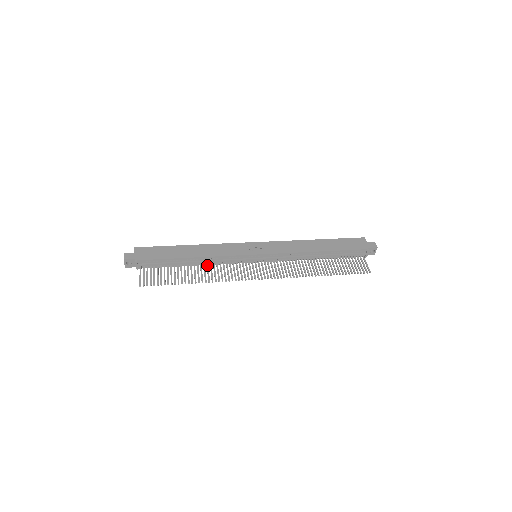
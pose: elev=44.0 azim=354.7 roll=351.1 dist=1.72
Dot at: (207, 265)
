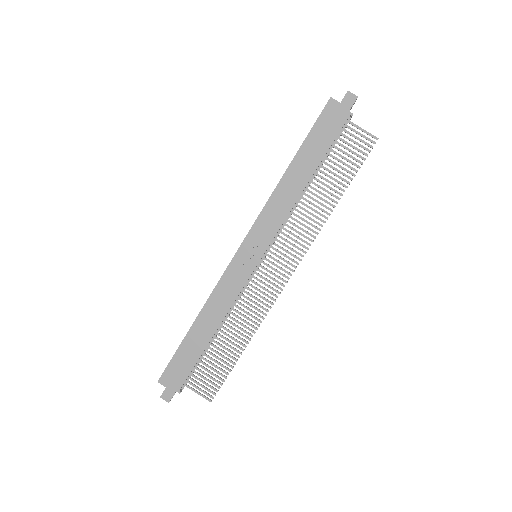
Dot at: (230, 318)
